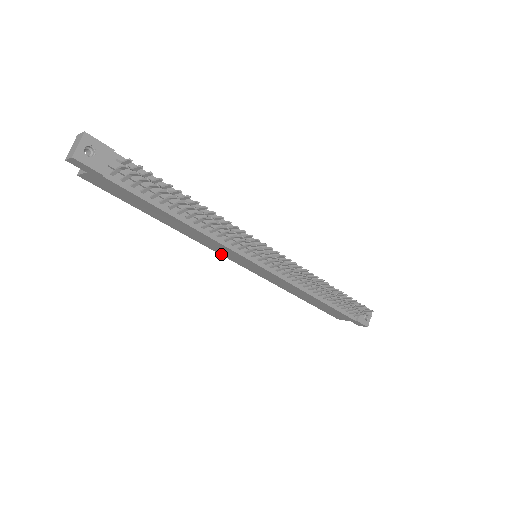
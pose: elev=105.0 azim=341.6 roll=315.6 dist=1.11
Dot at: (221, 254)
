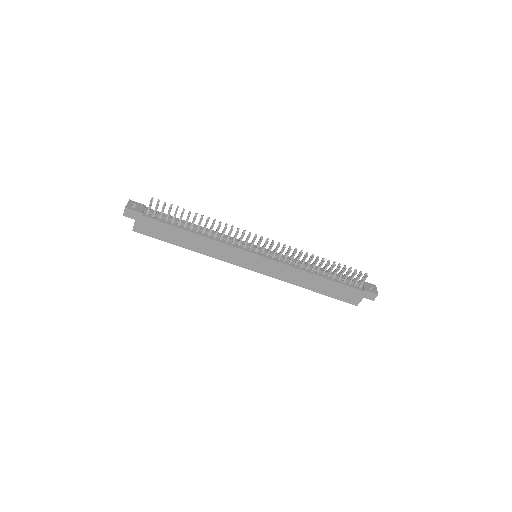
Dot at: (234, 264)
